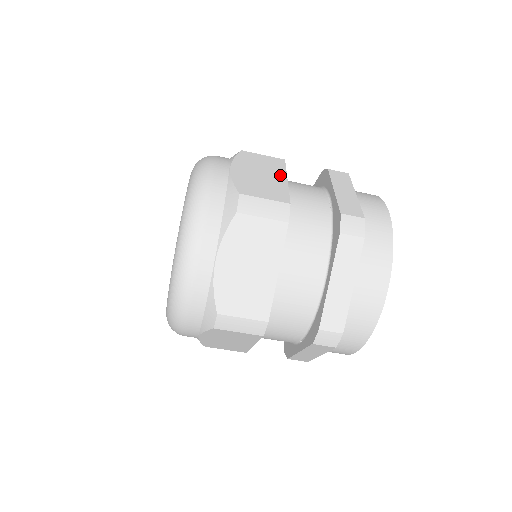
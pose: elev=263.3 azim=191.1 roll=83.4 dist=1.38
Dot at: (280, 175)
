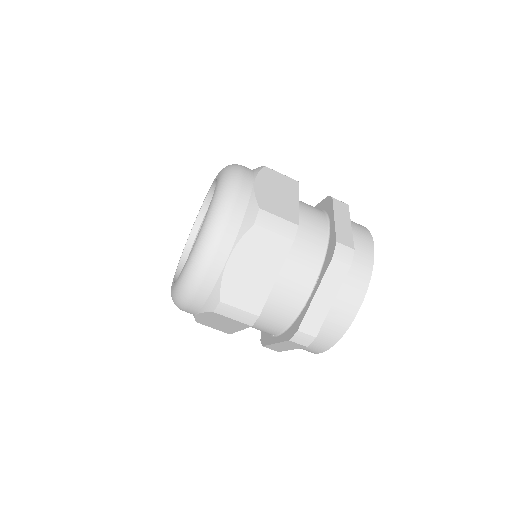
Dot at: occluded
